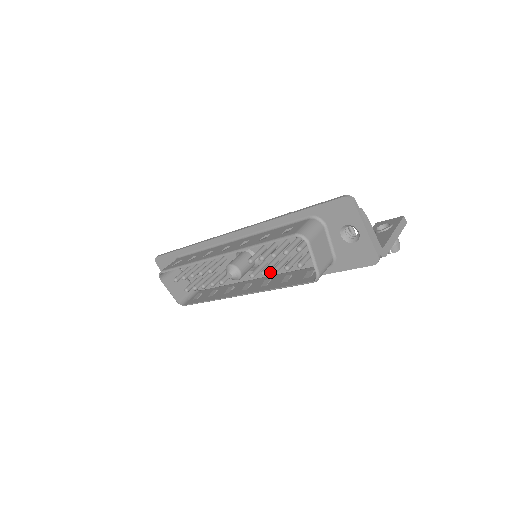
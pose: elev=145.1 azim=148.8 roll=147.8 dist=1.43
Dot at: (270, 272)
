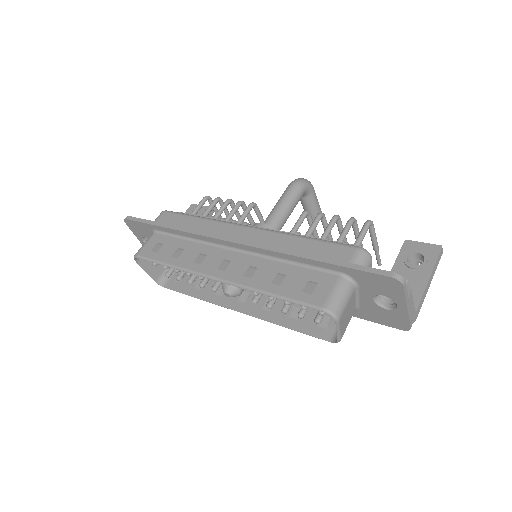
Dot at: occluded
